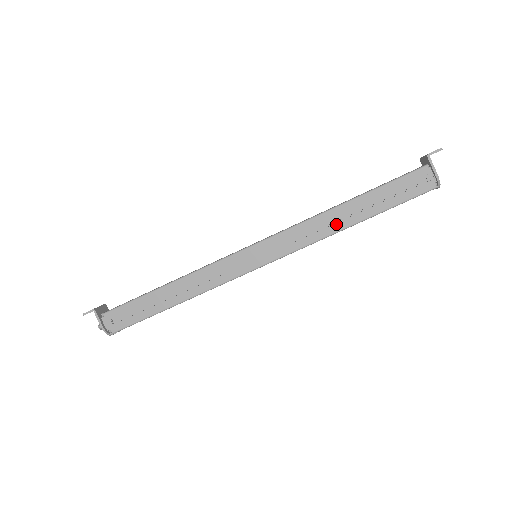
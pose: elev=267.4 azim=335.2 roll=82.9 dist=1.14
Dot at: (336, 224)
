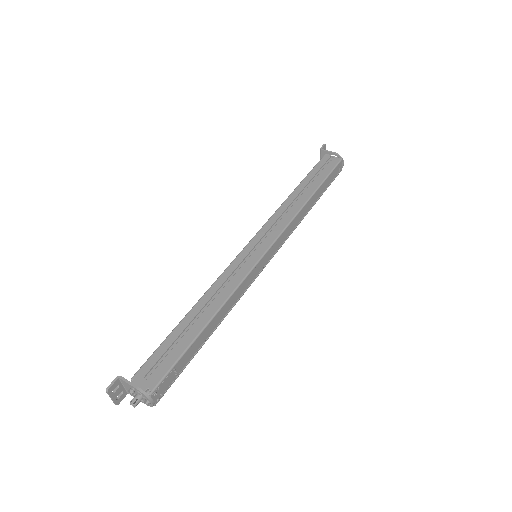
Dot at: (298, 202)
